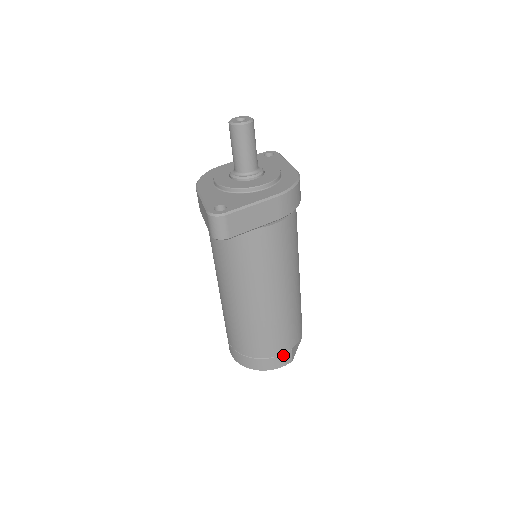
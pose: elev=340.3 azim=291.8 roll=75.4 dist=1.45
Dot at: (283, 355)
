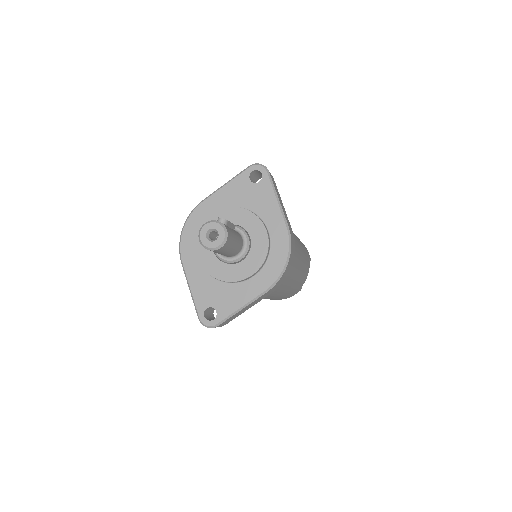
Dot at: occluded
